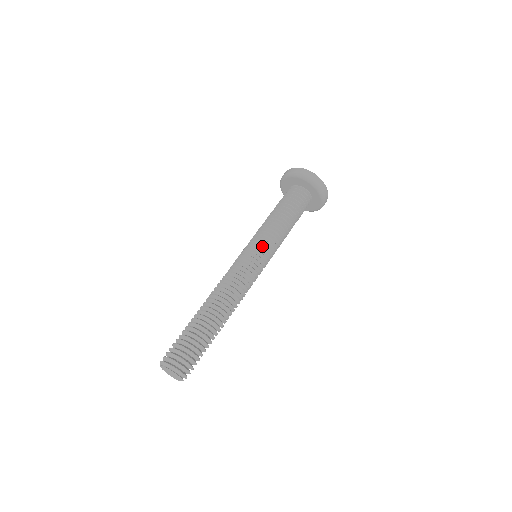
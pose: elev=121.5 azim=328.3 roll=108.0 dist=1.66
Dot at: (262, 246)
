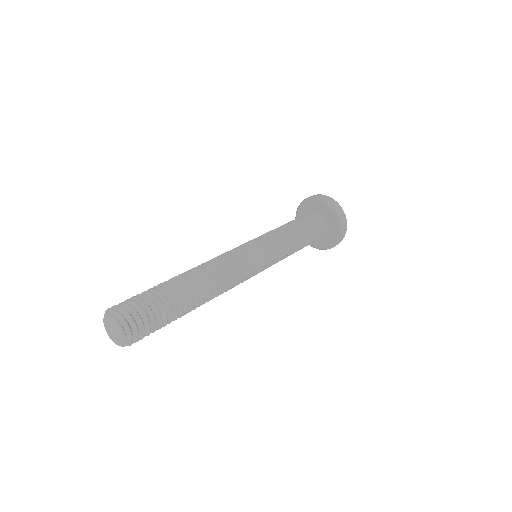
Dot at: (269, 248)
